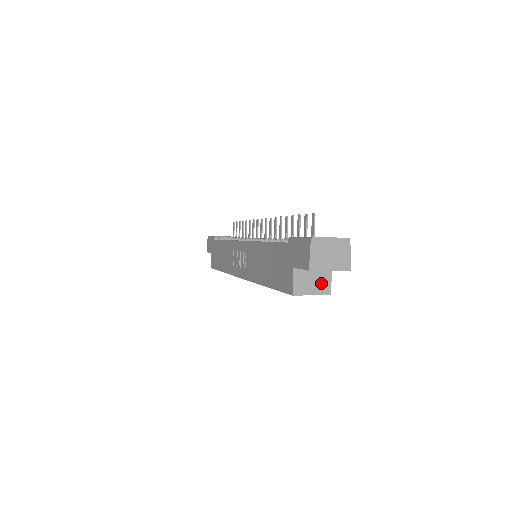
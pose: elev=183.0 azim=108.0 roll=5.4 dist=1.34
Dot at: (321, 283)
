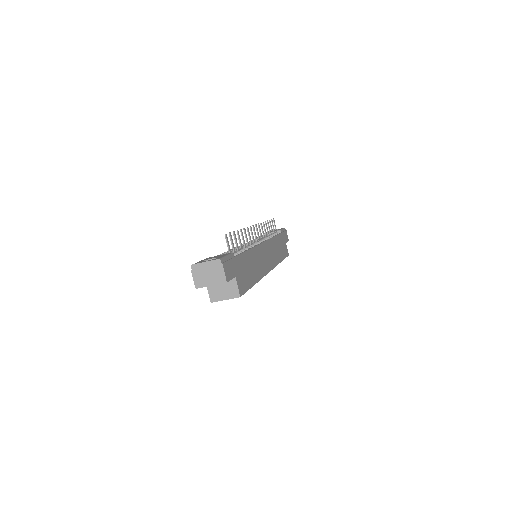
Dot at: (230, 290)
